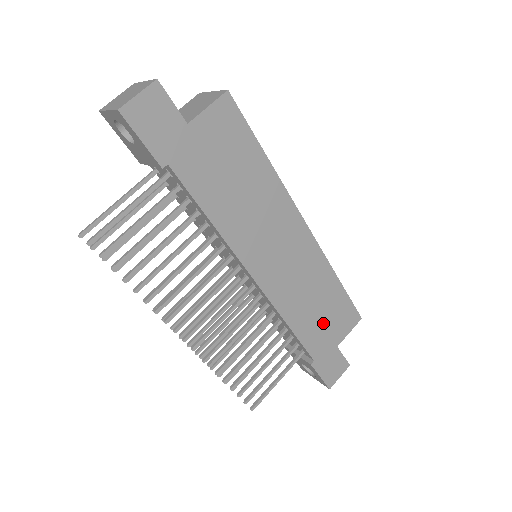
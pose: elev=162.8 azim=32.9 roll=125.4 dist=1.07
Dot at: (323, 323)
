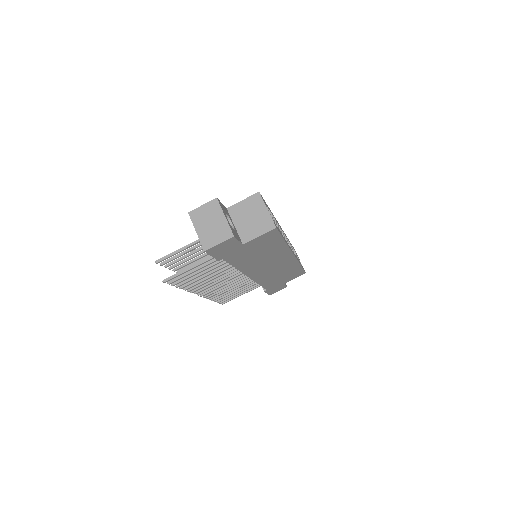
Dot at: (281, 279)
